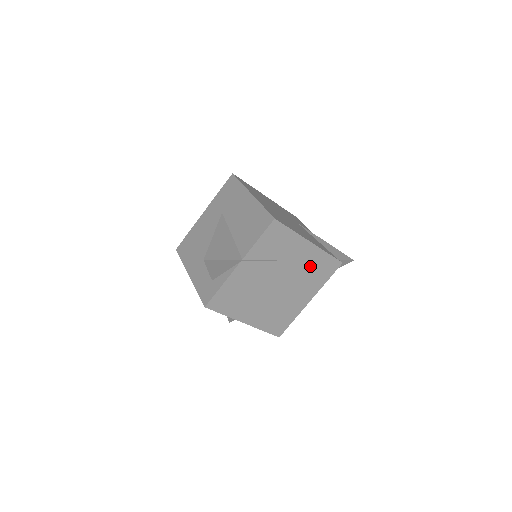
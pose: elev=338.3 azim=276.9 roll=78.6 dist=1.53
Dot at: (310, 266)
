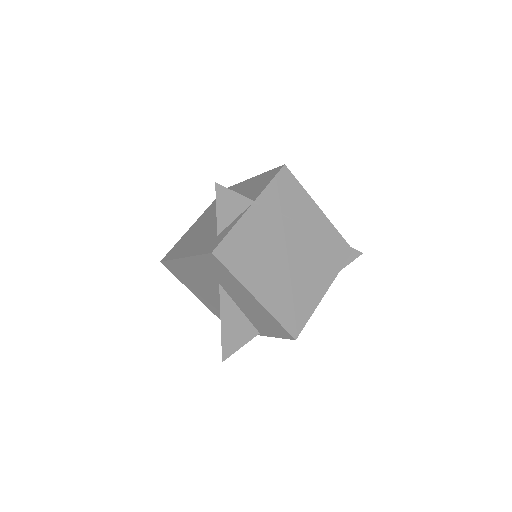
Dot at: (322, 241)
